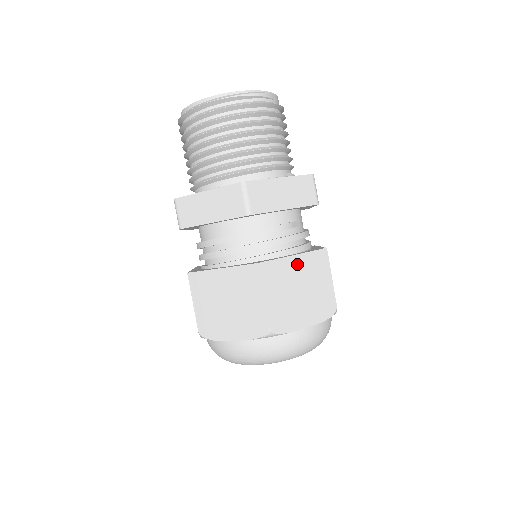
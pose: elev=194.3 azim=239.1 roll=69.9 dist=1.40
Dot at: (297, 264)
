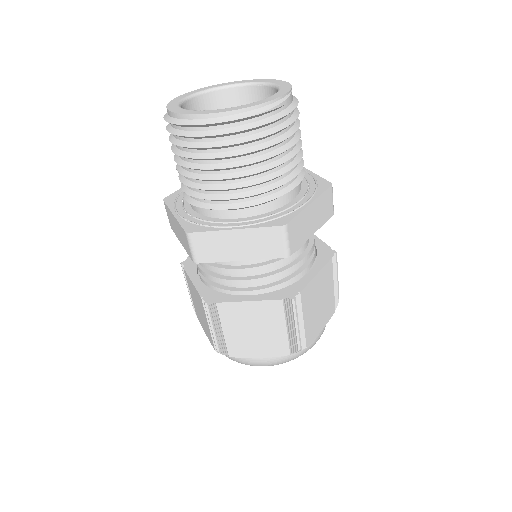
Dot at: (318, 281)
